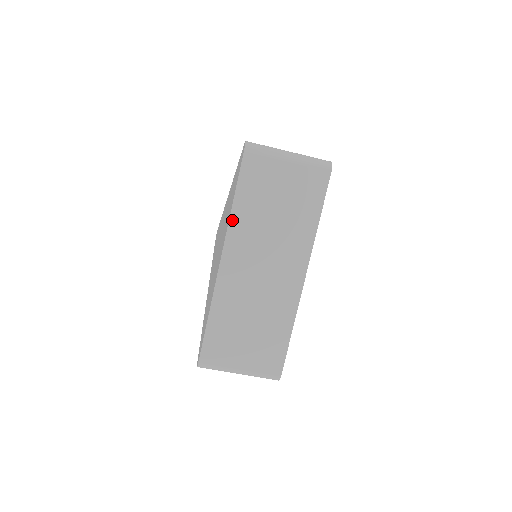
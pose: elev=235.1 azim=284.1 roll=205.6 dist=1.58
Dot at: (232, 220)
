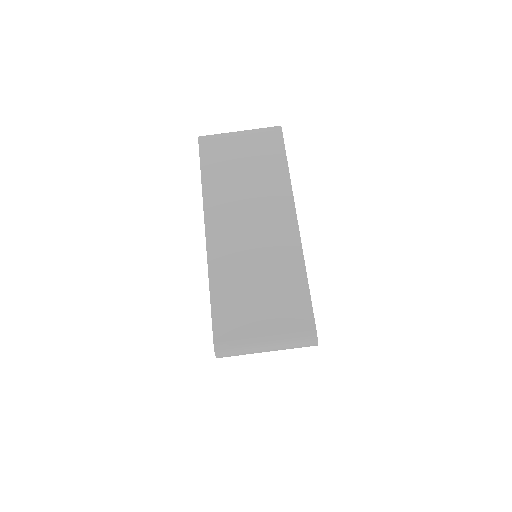
Dot at: (205, 194)
